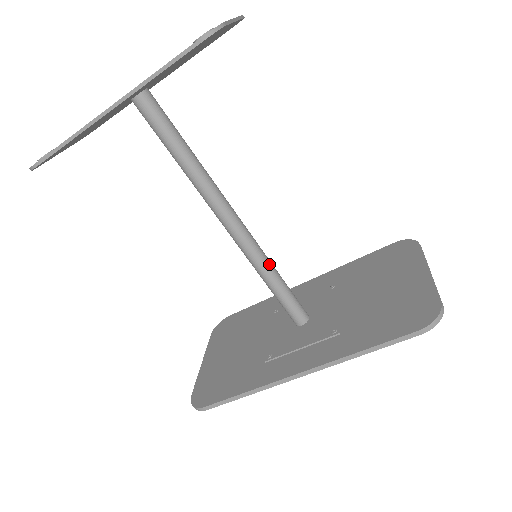
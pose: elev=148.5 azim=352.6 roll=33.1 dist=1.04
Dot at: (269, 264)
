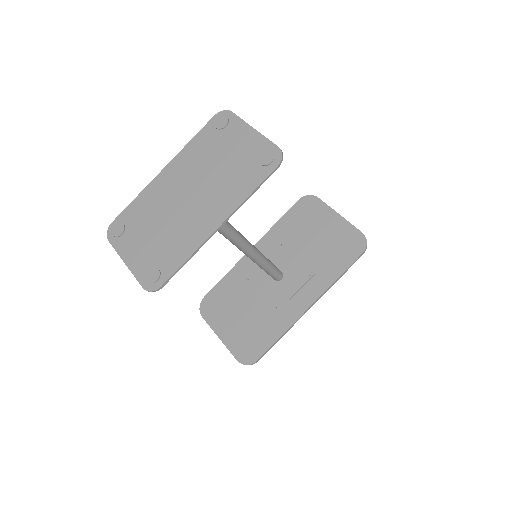
Dot at: (264, 256)
